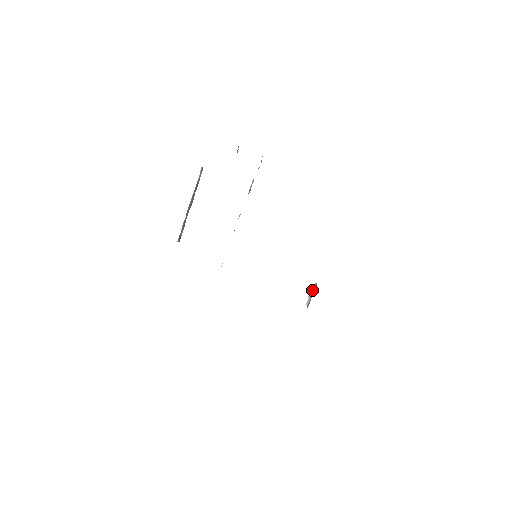
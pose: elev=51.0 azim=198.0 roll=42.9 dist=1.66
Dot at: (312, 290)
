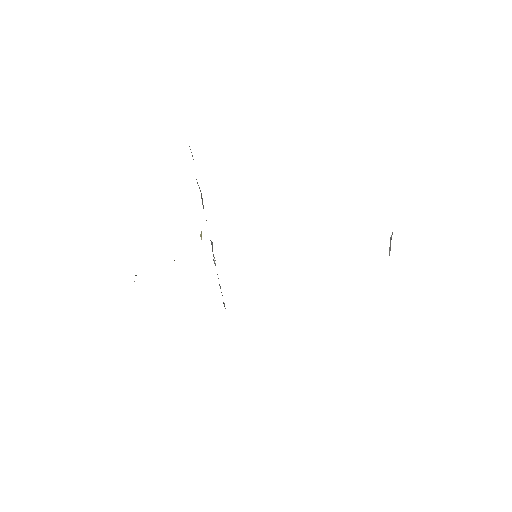
Dot at: (390, 238)
